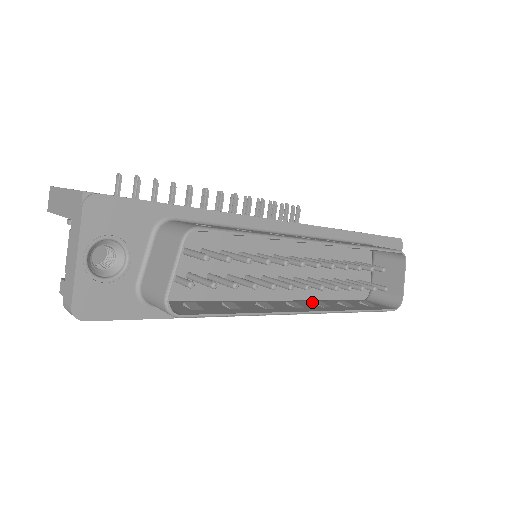
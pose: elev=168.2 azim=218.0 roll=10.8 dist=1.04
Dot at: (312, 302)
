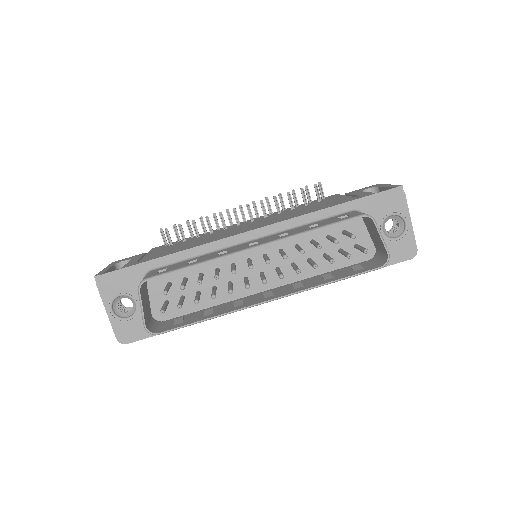
Dot at: occluded
